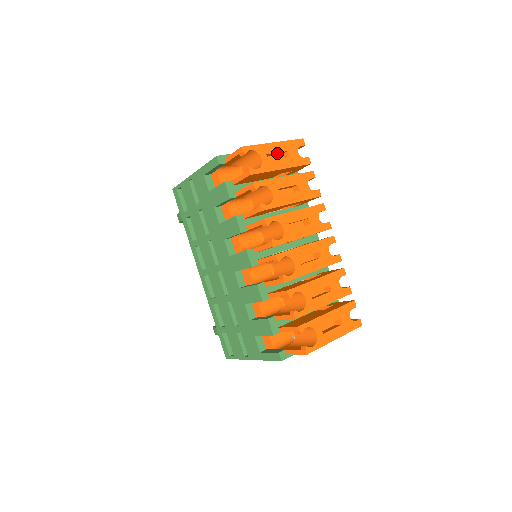
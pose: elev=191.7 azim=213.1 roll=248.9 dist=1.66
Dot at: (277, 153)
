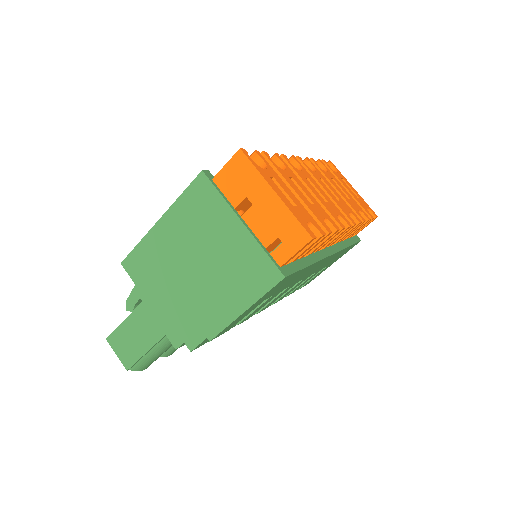
Dot at: occluded
